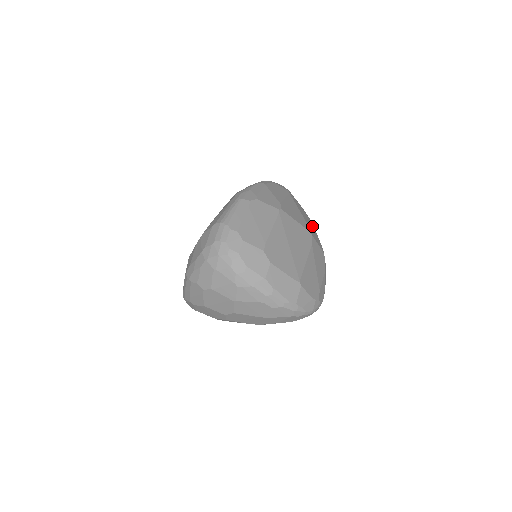
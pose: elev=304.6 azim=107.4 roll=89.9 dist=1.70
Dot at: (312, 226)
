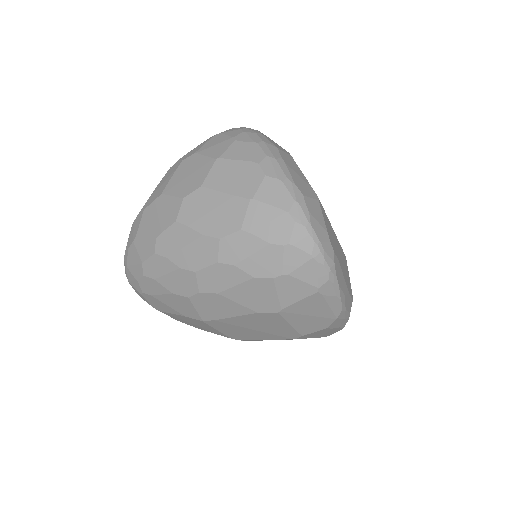
Dot at: occluded
